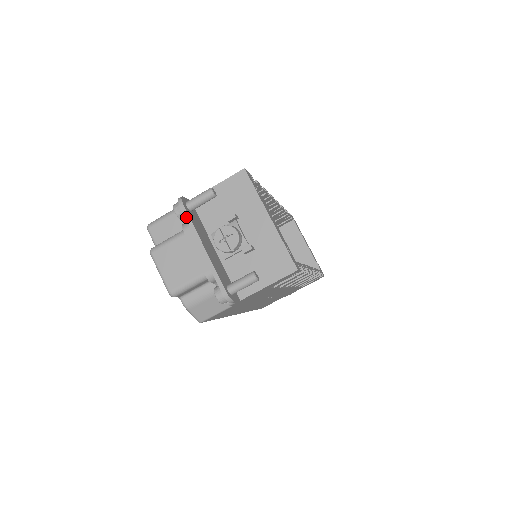
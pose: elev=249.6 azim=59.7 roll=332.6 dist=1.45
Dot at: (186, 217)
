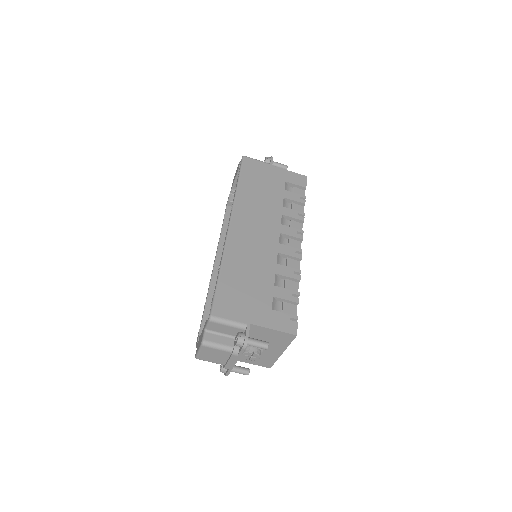
Dot at: (240, 353)
